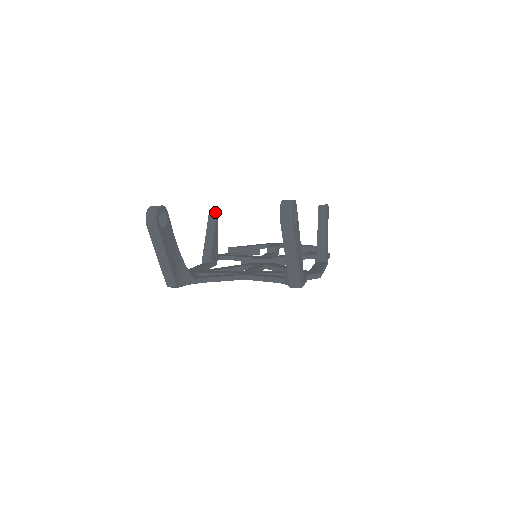
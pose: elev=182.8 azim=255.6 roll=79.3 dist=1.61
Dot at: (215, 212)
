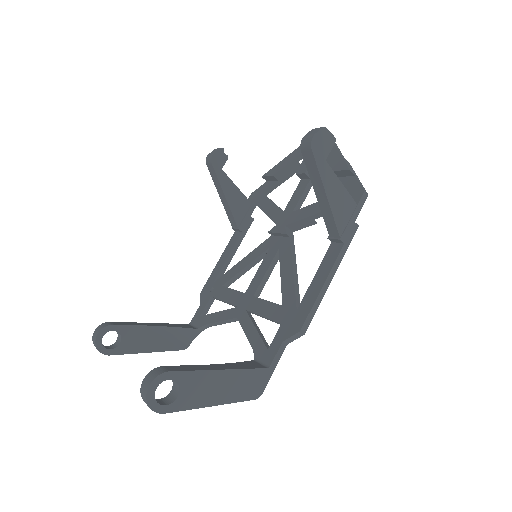
Dot at: (210, 164)
